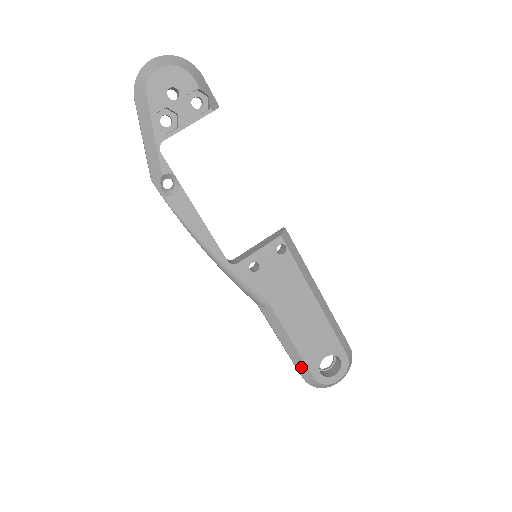
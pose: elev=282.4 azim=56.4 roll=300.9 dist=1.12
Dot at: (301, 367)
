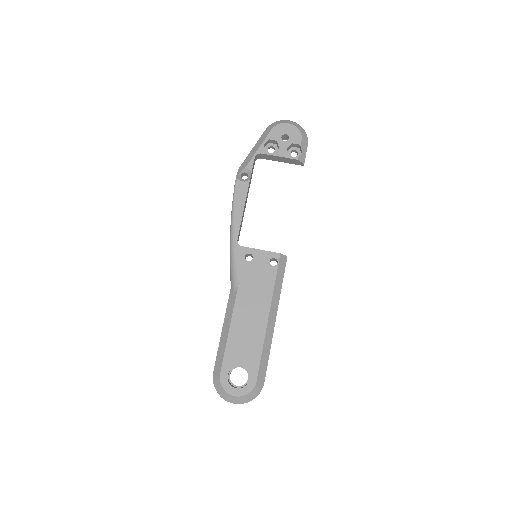
Dot at: (219, 358)
